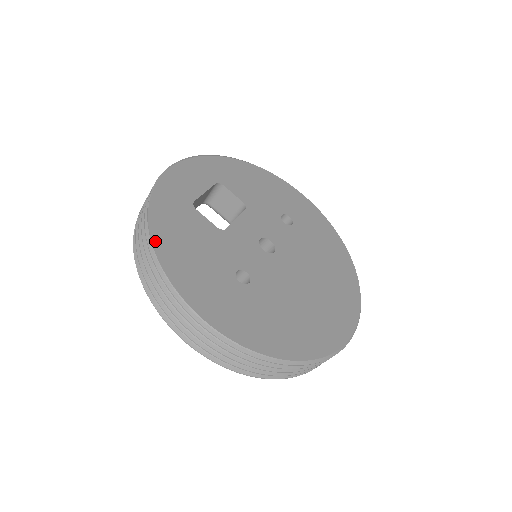
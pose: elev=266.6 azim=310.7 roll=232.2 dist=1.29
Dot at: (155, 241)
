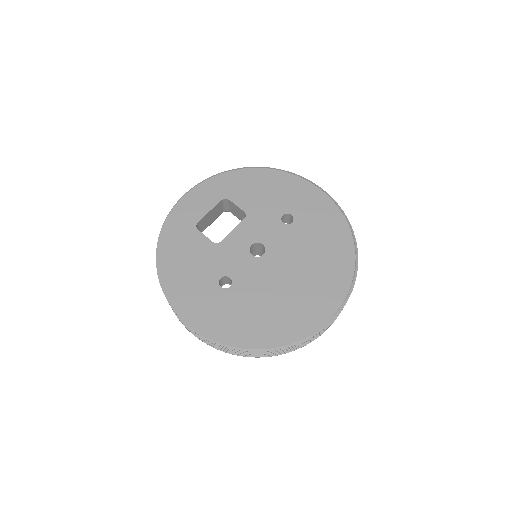
Dot at: (159, 264)
